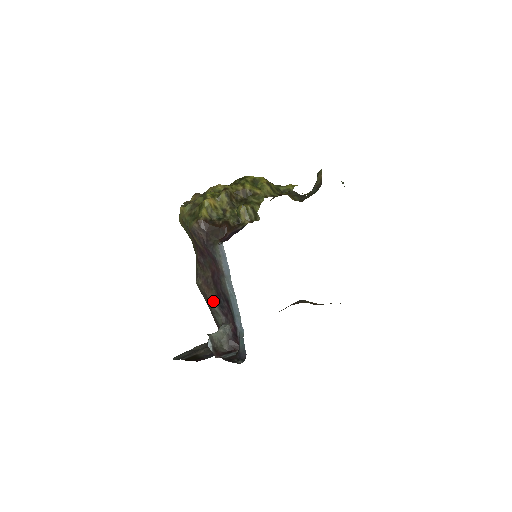
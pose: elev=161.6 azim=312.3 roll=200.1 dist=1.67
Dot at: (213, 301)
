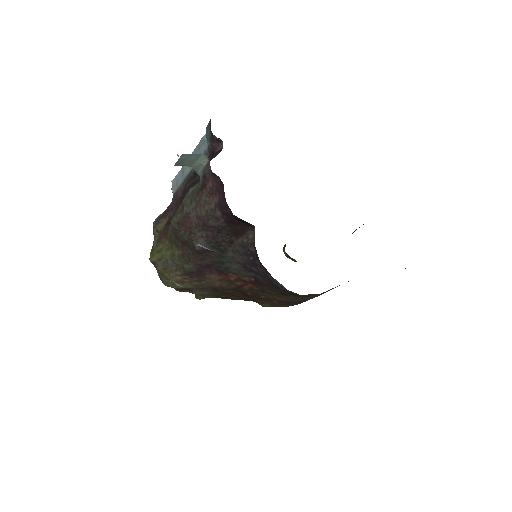
Dot at: (187, 194)
